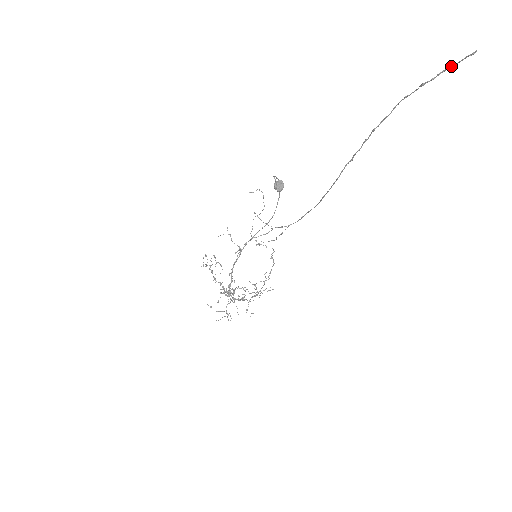
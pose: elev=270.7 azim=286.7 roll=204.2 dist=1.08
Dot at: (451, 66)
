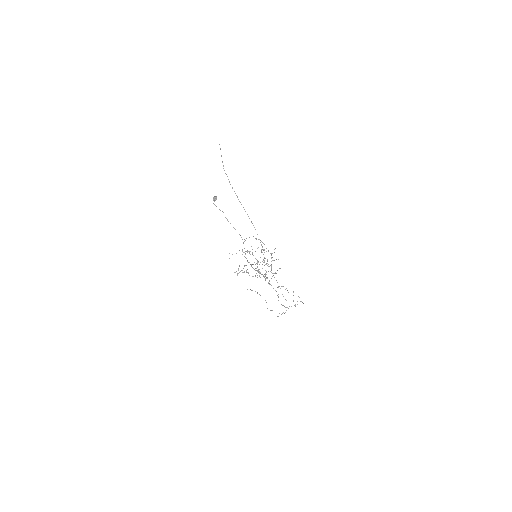
Dot at: occluded
